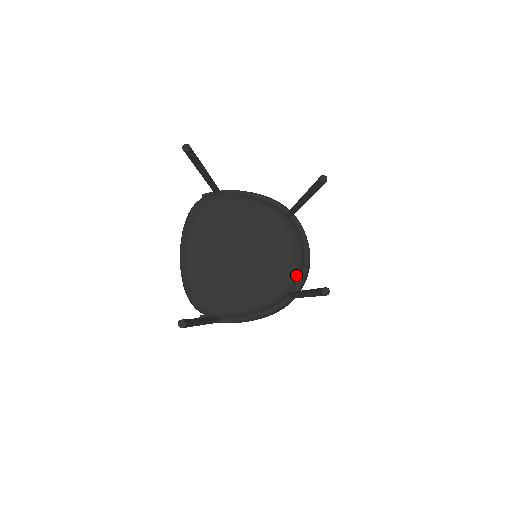
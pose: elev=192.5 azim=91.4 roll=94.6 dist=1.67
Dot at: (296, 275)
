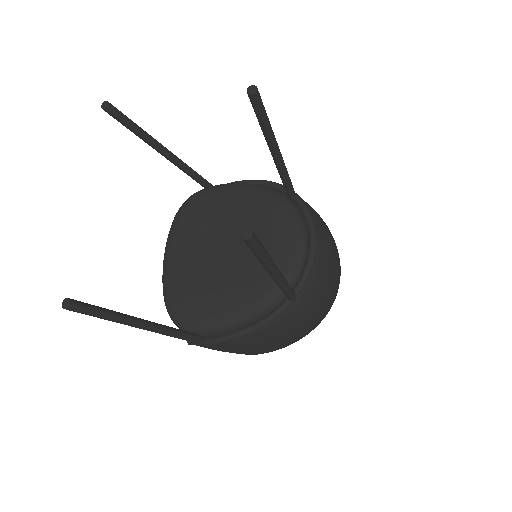
Dot at: (296, 267)
